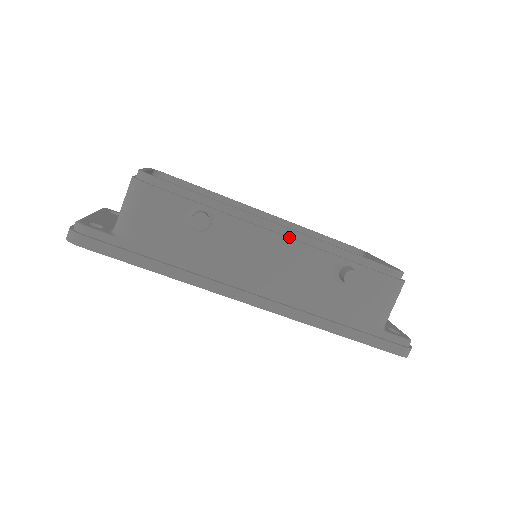
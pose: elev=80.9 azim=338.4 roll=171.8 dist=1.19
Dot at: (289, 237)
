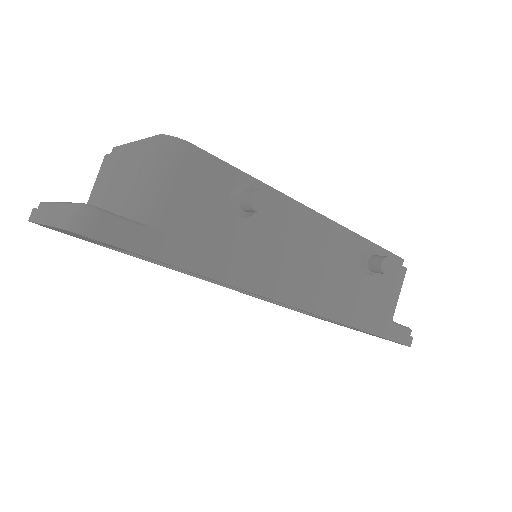
Dot at: (324, 225)
